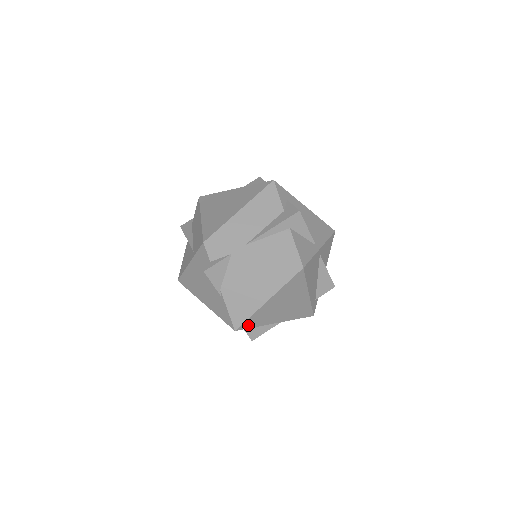
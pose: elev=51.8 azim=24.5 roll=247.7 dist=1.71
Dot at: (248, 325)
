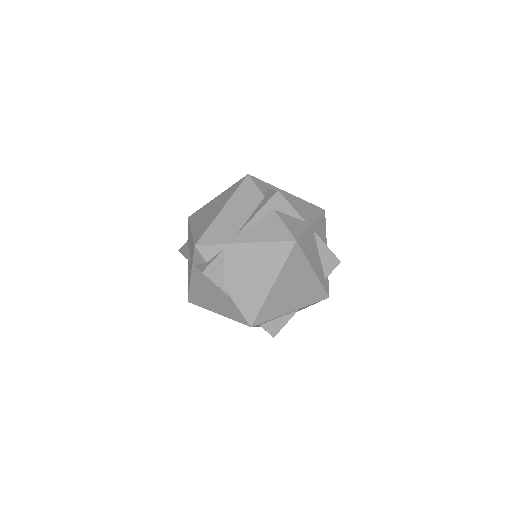
Dot at: (262, 318)
